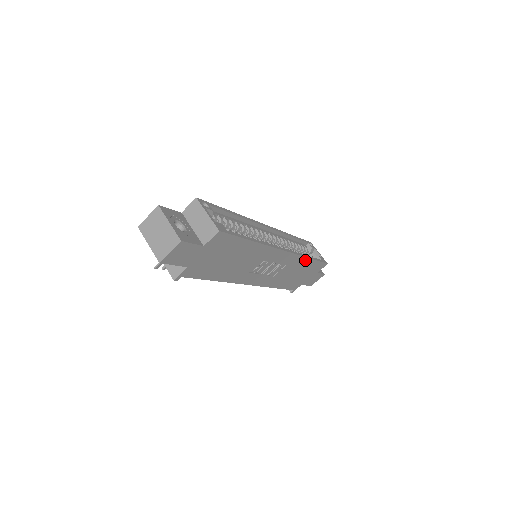
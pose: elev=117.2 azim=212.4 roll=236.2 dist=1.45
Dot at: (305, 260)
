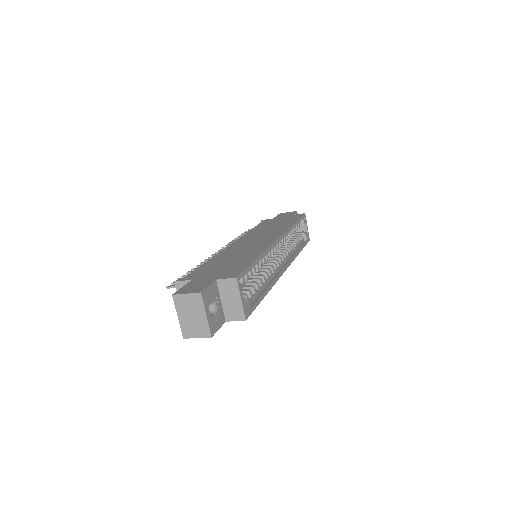
Dot at: occluded
